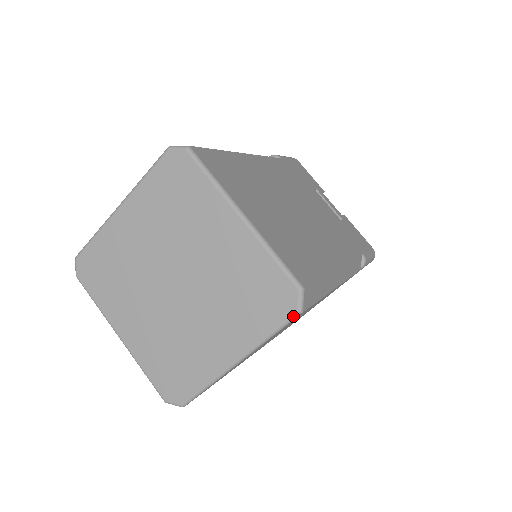
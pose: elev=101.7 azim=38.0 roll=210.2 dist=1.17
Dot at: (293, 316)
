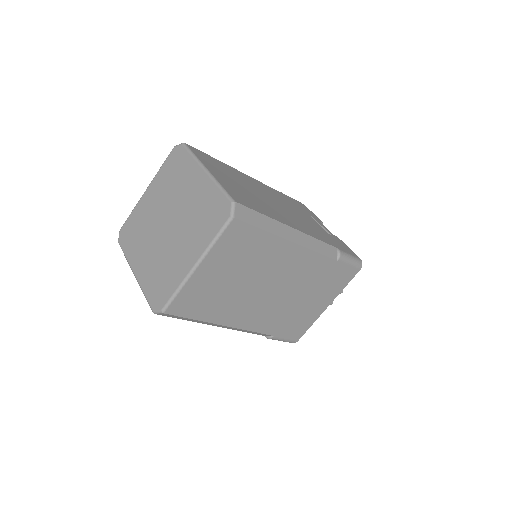
Dot at: (228, 221)
